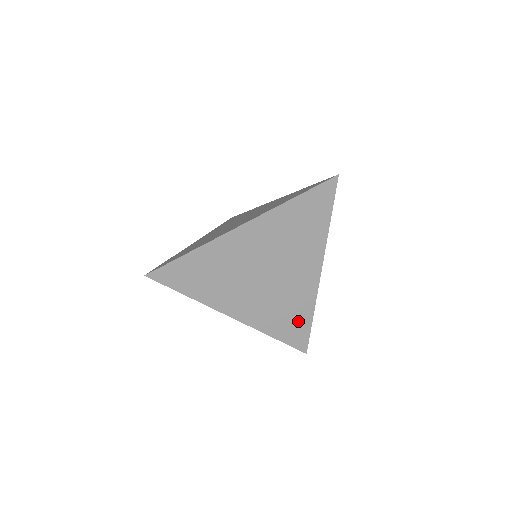
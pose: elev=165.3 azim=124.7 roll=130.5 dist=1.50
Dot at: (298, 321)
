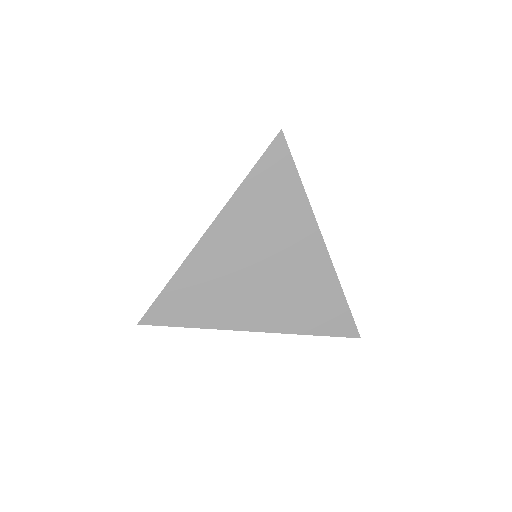
Dot at: (329, 306)
